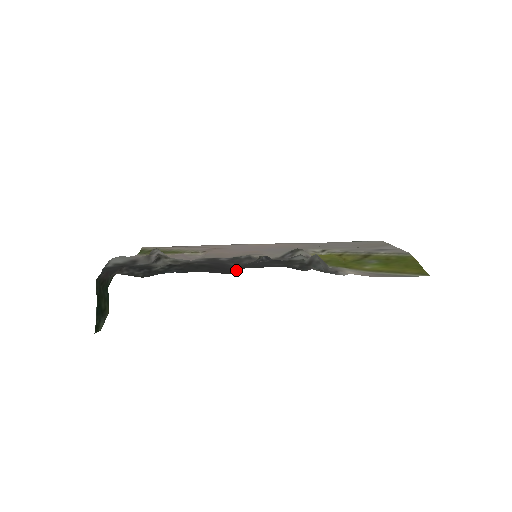
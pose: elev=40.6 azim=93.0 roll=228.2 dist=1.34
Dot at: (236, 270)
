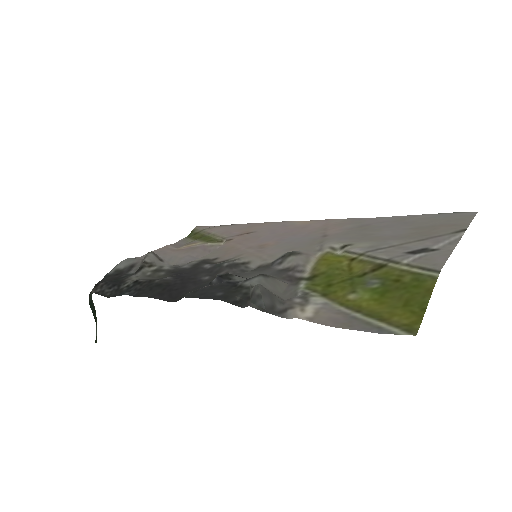
Dot at: (180, 297)
